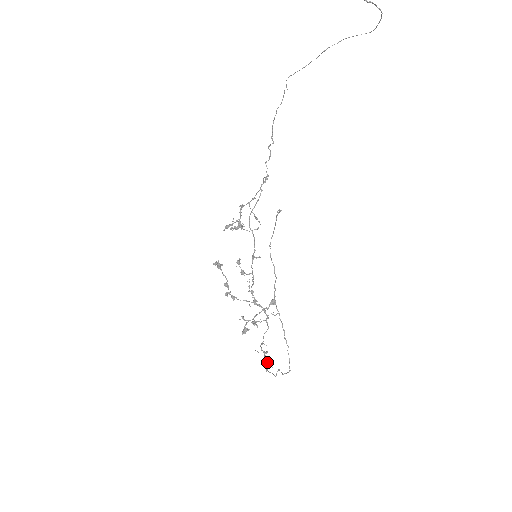
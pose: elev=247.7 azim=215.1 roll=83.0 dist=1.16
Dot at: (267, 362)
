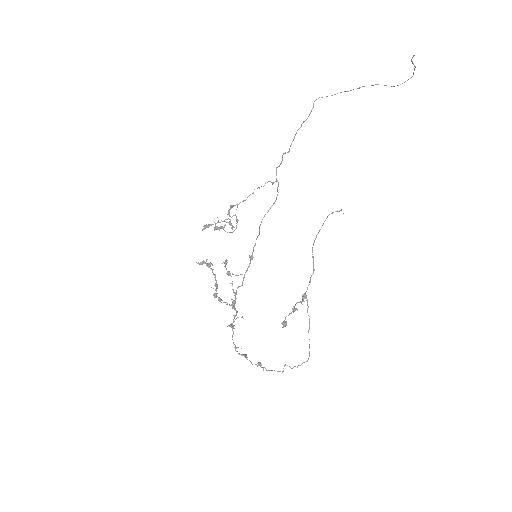
Dot at: (259, 362)
